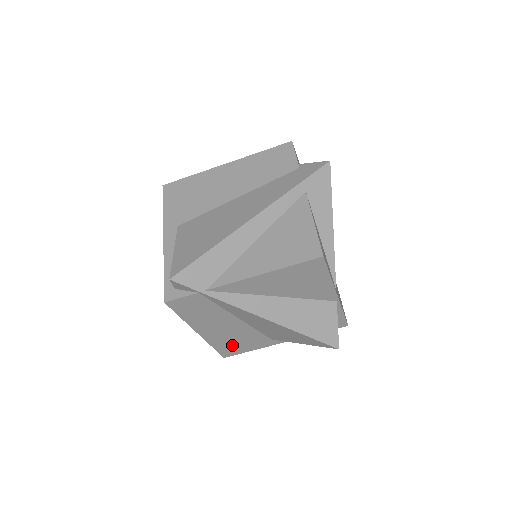
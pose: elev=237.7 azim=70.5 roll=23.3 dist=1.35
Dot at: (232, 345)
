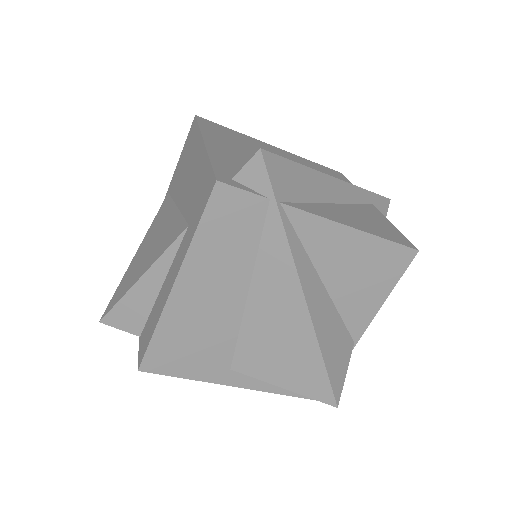
Dot at: (179, 347)
